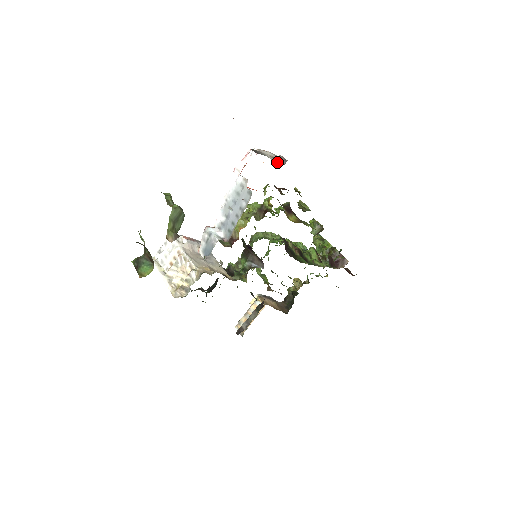
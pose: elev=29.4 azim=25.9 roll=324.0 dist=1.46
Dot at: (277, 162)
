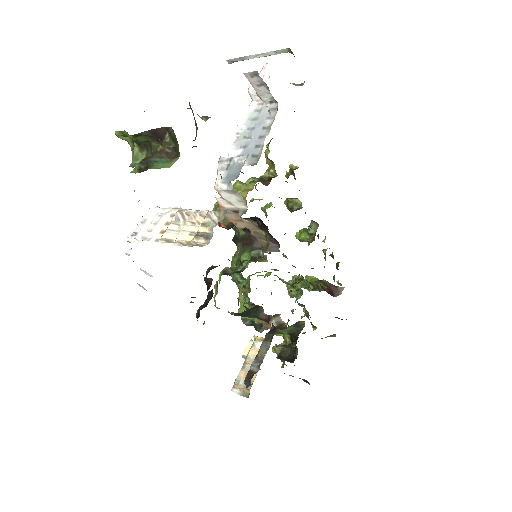
Dot at: occluded
